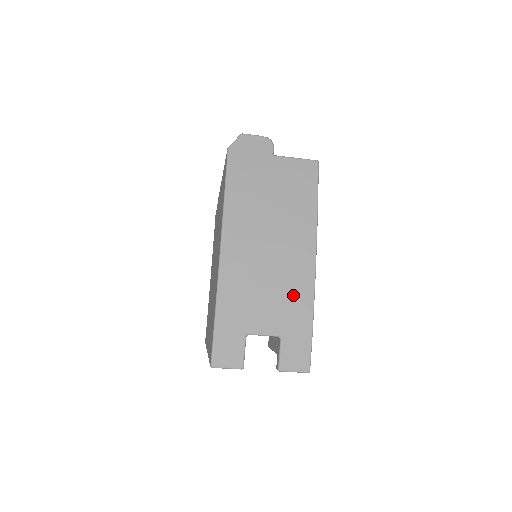
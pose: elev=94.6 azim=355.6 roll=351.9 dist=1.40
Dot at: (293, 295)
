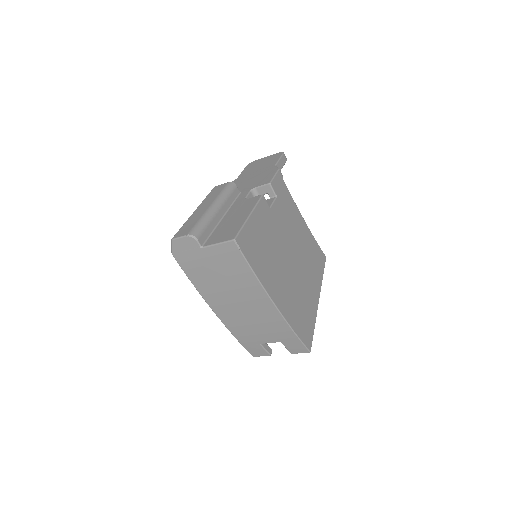
Dot at: (273, 324)
